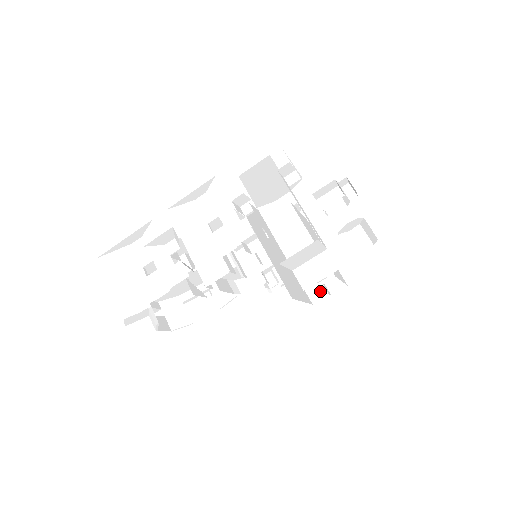
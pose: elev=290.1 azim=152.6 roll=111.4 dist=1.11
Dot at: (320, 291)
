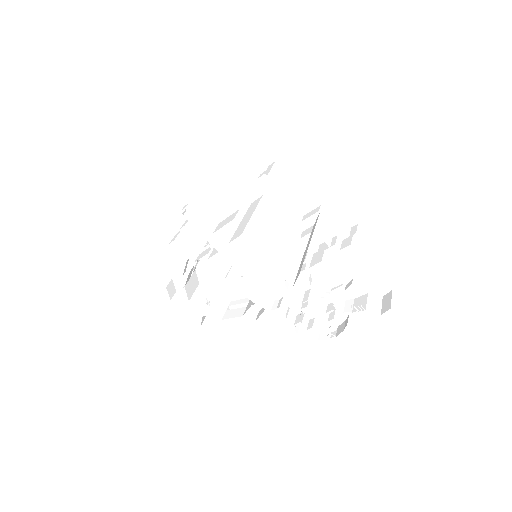
Dot at: occluded
